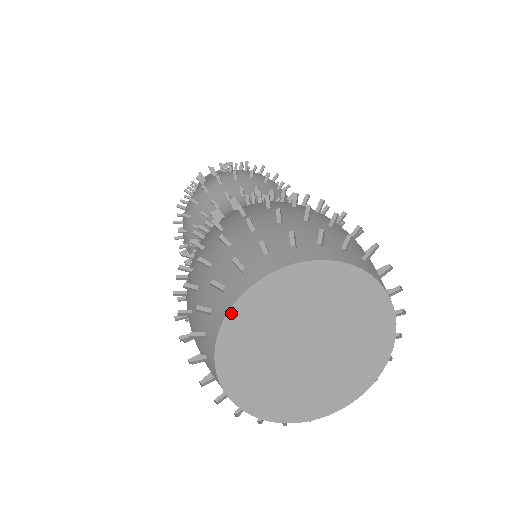
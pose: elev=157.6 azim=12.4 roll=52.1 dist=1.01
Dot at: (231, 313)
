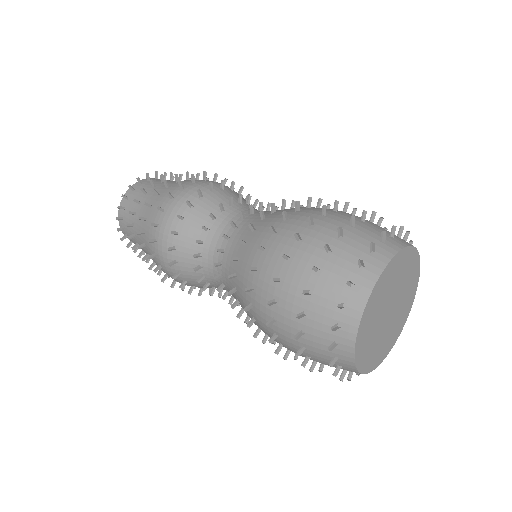
Dot at: (362, 320)
